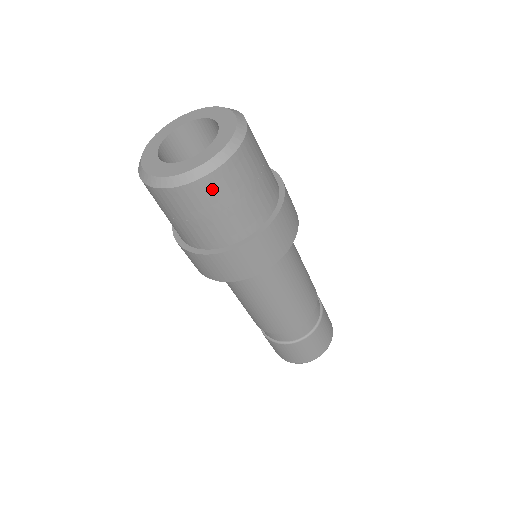
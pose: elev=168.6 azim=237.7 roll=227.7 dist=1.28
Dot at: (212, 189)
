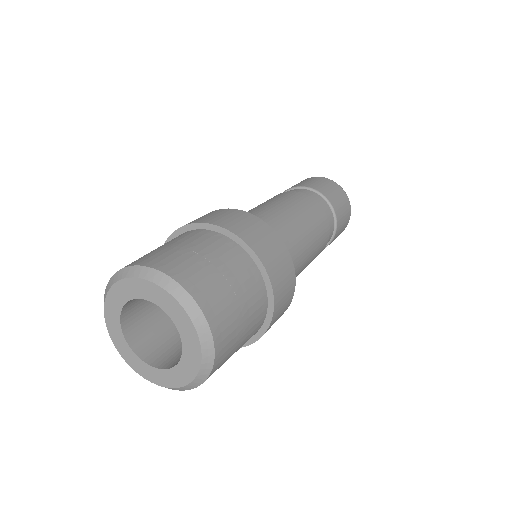
Dot at: occluded
